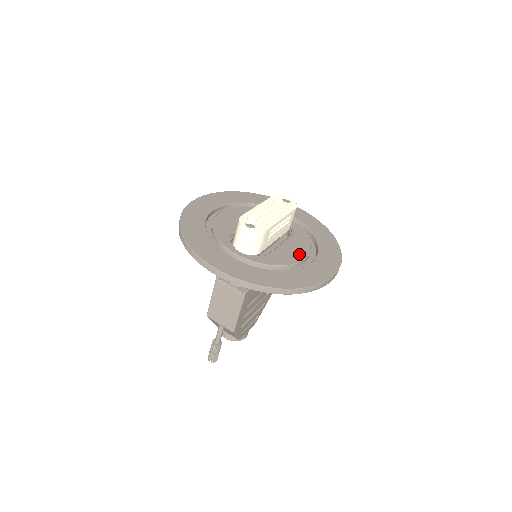
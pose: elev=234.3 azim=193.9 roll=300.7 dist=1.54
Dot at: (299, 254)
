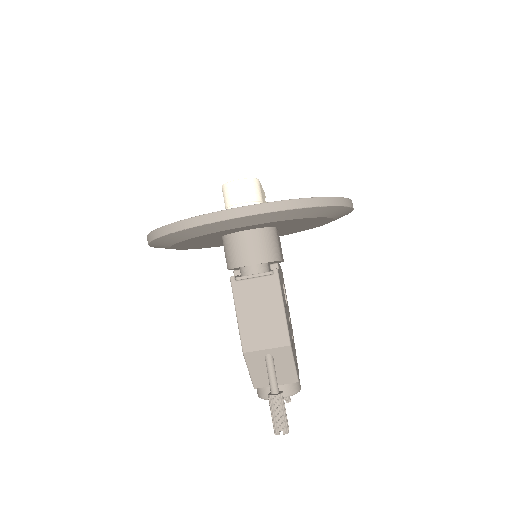
Dot at: occluded
